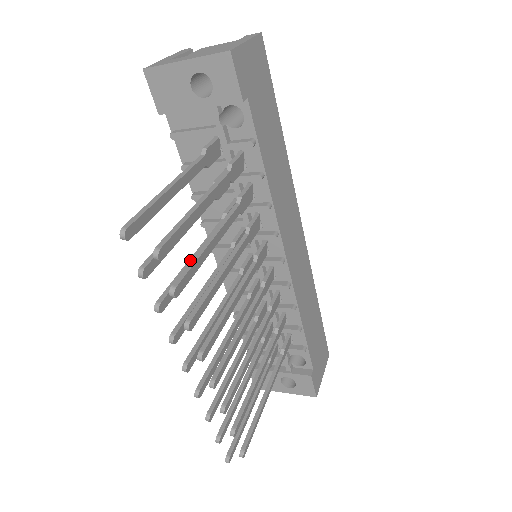
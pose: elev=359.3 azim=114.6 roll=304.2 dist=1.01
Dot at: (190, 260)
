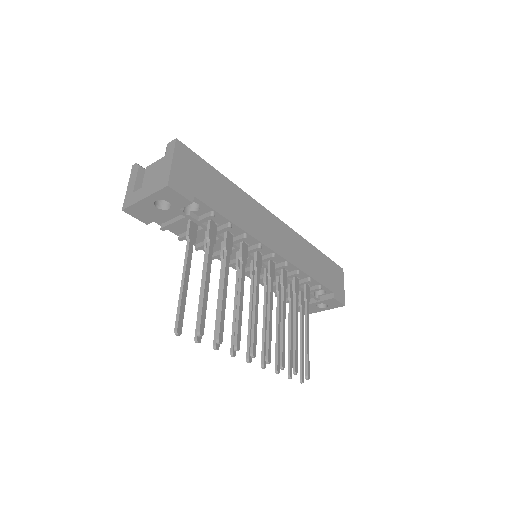
Dot at: (217, 306)
